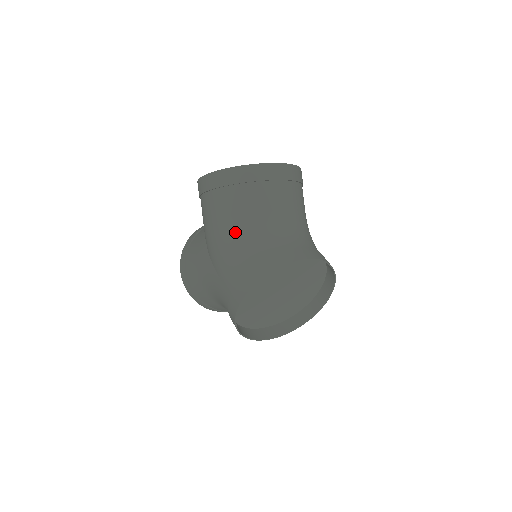
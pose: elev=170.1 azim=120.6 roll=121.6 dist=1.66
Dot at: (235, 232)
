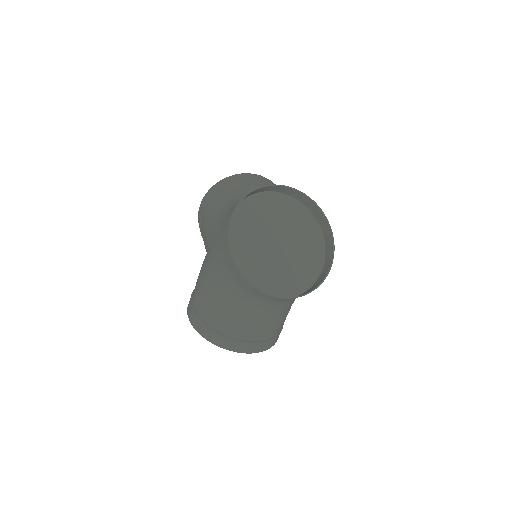
Dot at: (226, 205)
